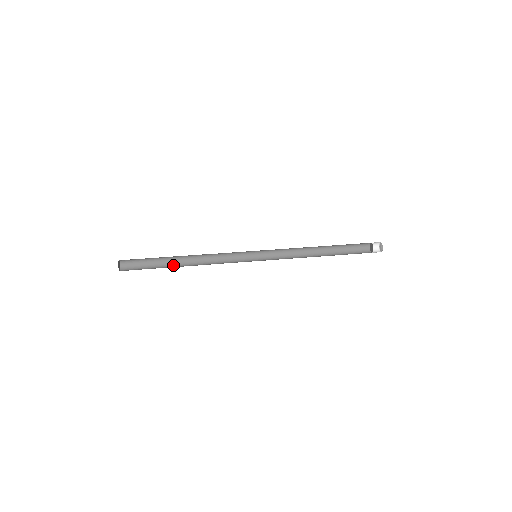
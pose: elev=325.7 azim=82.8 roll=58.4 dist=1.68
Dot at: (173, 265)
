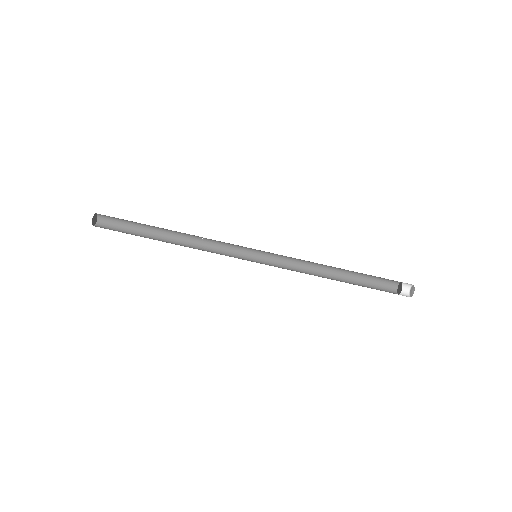
Dot at: (158, 229)
